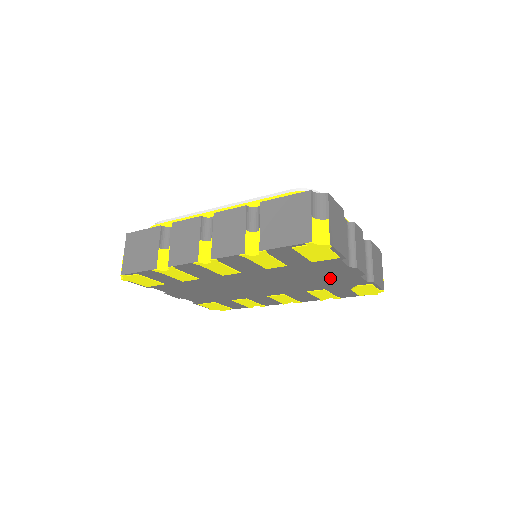
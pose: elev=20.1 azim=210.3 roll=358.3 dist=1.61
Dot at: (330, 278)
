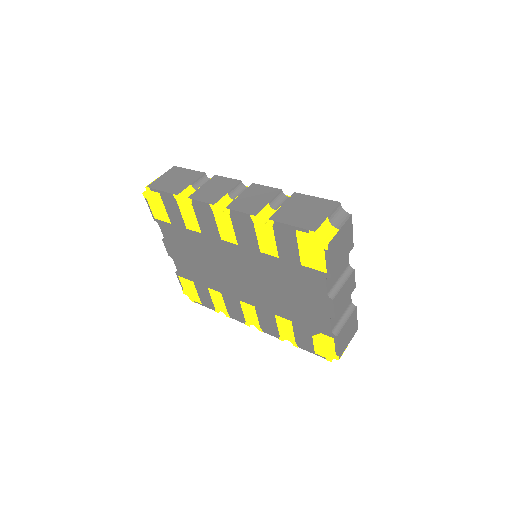
Dot at: (304, 304)
